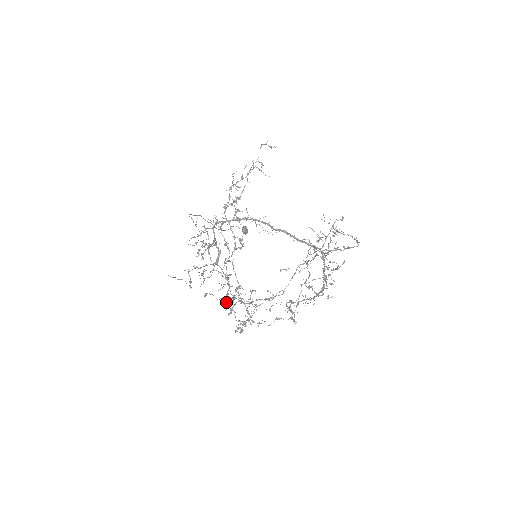
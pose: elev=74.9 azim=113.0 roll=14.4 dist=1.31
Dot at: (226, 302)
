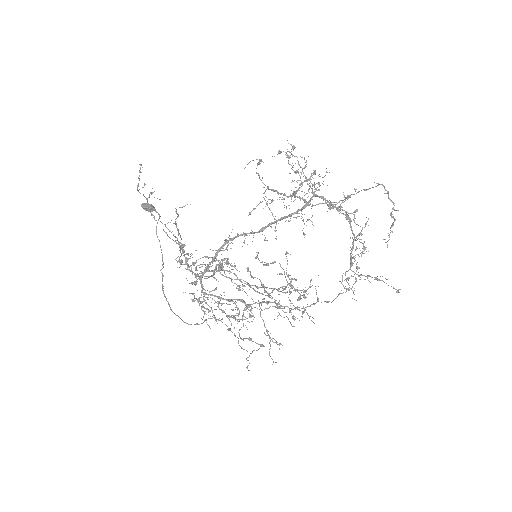
Dot at: occluded
